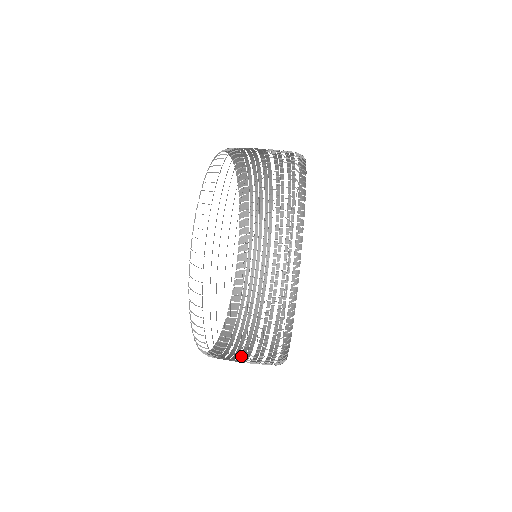
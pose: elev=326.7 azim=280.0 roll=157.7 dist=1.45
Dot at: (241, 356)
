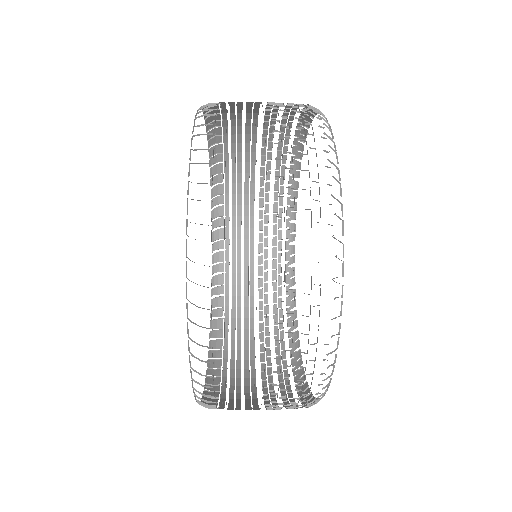
Dot at: (246, 405)
